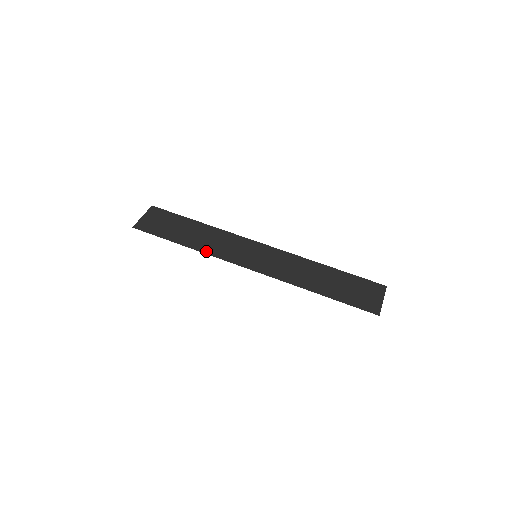
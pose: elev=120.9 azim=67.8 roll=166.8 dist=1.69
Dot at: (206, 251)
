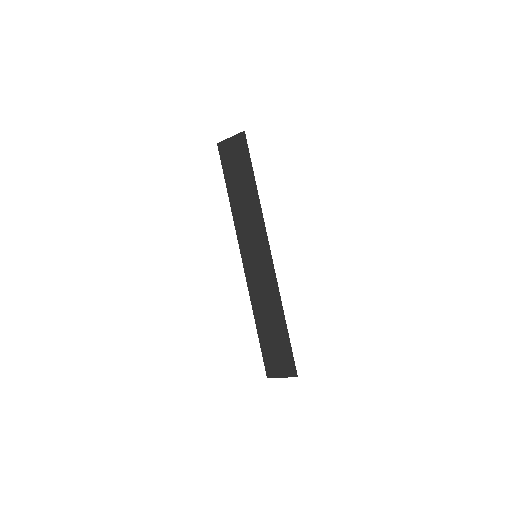
Dot at: (235, 216)
